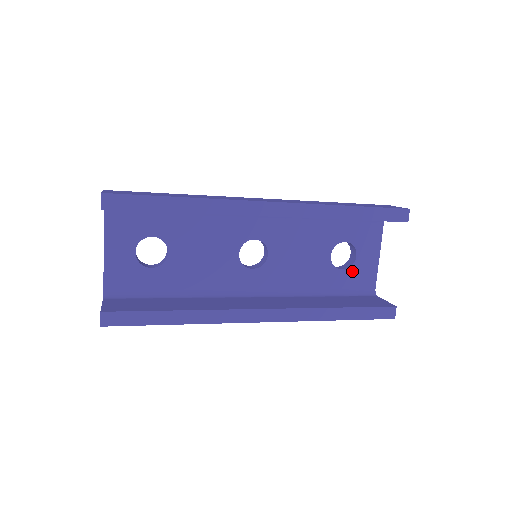
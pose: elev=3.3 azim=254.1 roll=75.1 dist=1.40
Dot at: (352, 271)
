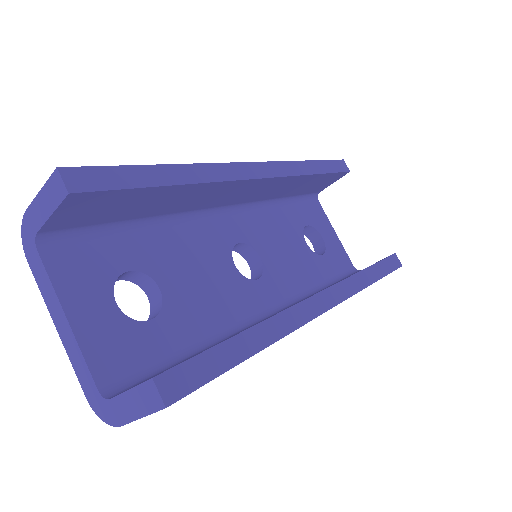
Dot at: (329, 254)
